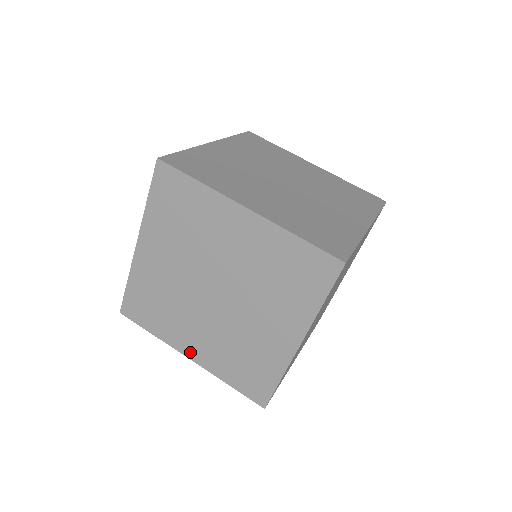
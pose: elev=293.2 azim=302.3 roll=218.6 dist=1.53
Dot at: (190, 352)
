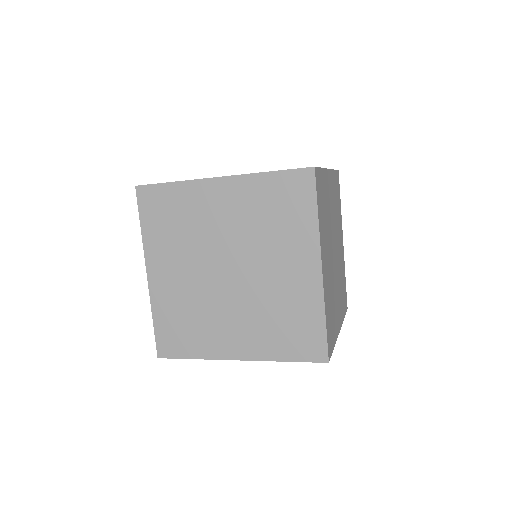
Dot at: occluded
